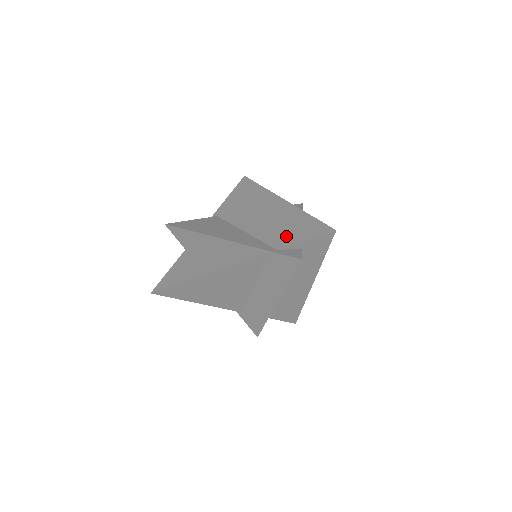
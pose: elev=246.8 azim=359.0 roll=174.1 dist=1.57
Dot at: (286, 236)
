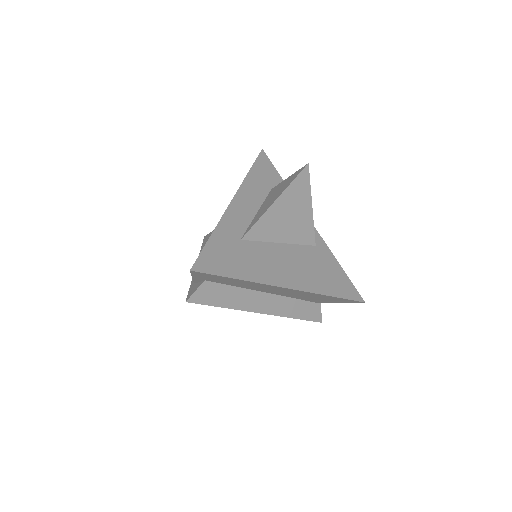
Dot at: occluded
